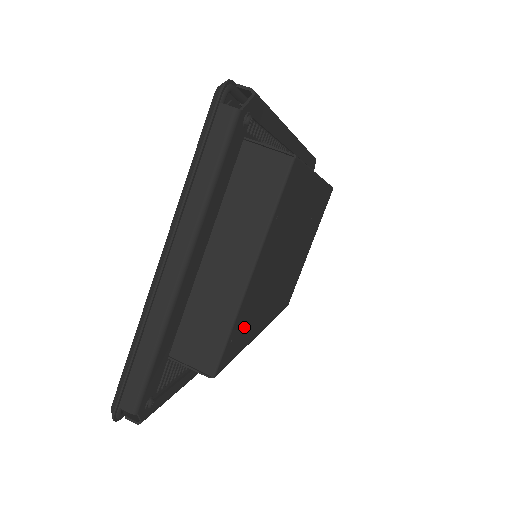
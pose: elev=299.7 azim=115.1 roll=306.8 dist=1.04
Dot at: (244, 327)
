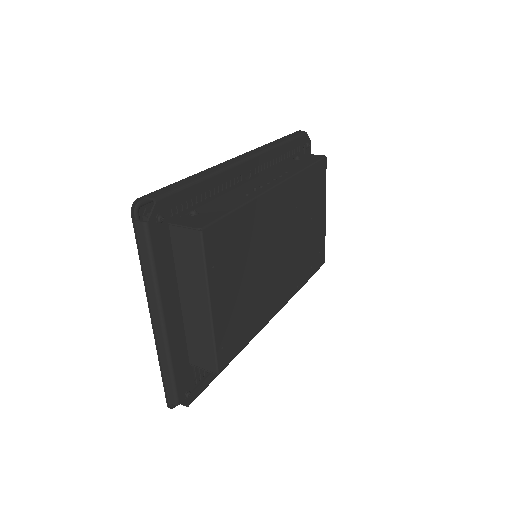
Dot at: (237, 330)
